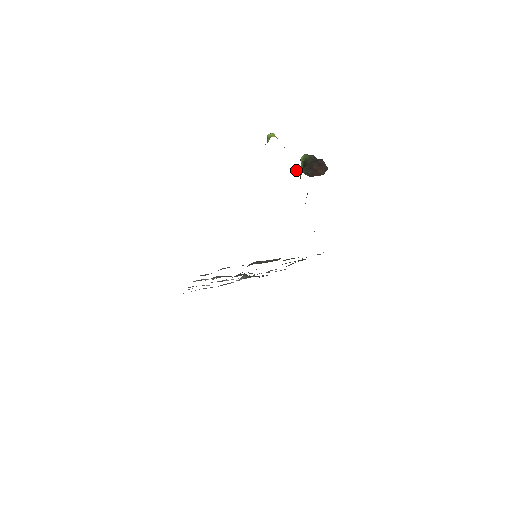
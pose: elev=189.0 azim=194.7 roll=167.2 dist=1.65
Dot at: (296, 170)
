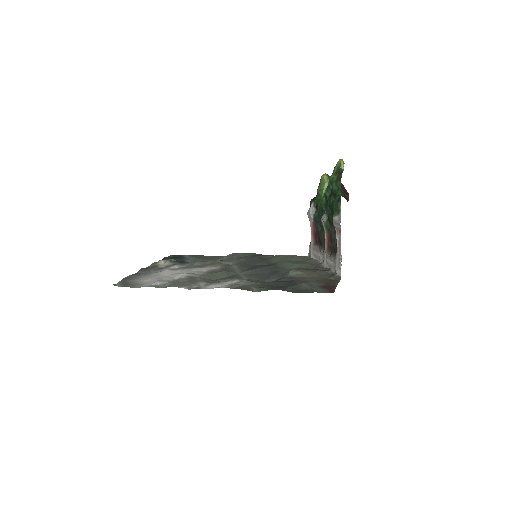
Dot at: occluded
